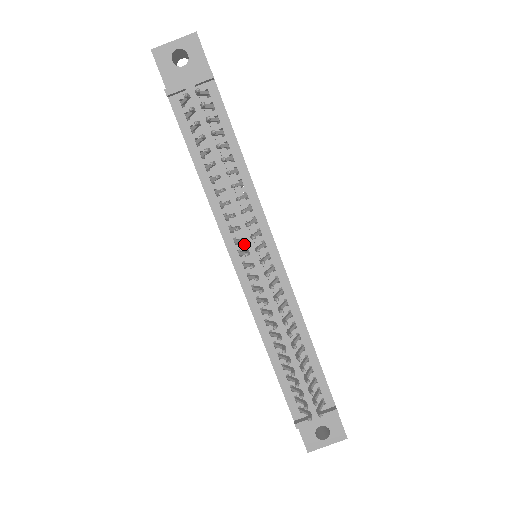
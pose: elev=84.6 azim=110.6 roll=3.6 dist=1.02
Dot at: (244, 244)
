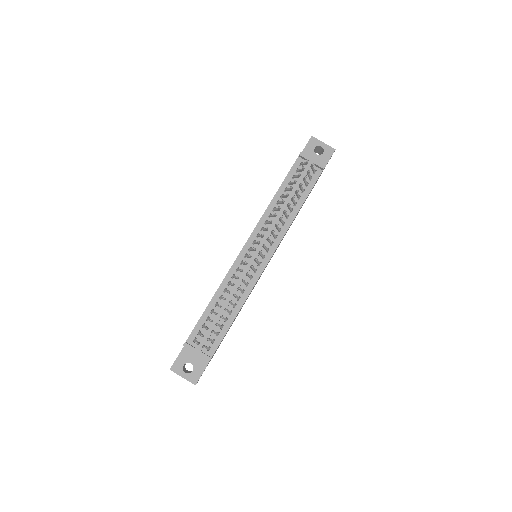
Dot at: (260, 241)
